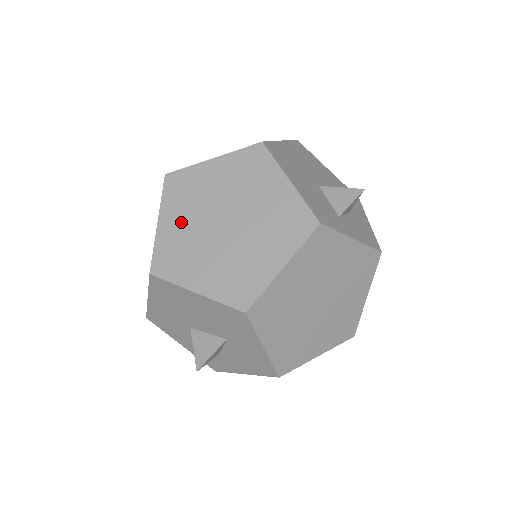
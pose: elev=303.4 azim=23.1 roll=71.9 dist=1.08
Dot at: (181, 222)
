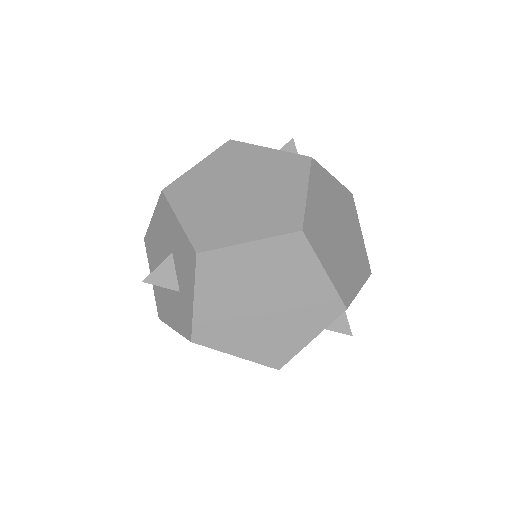
Dot at: occluded
